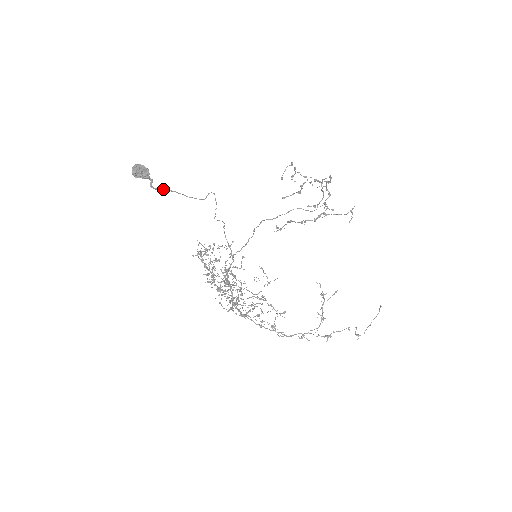
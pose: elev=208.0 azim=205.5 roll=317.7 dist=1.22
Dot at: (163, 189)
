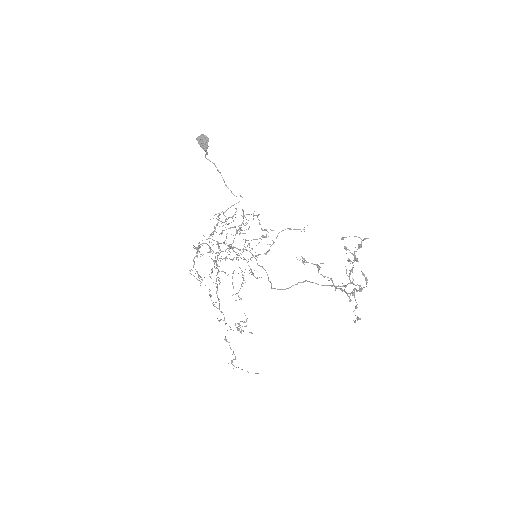
Dot at: (214, 164)
